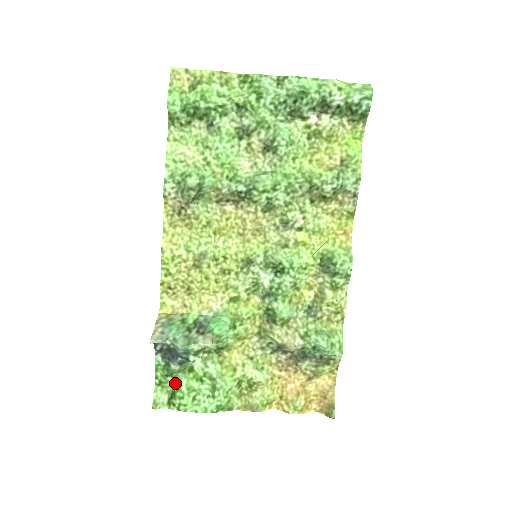
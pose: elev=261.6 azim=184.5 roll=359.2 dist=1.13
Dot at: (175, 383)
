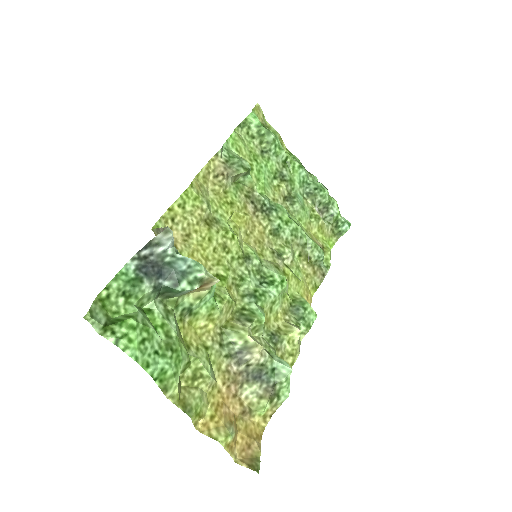
Dot at: (121, 312)
